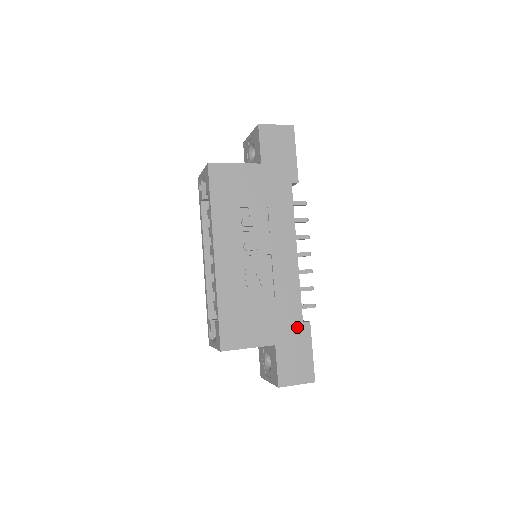
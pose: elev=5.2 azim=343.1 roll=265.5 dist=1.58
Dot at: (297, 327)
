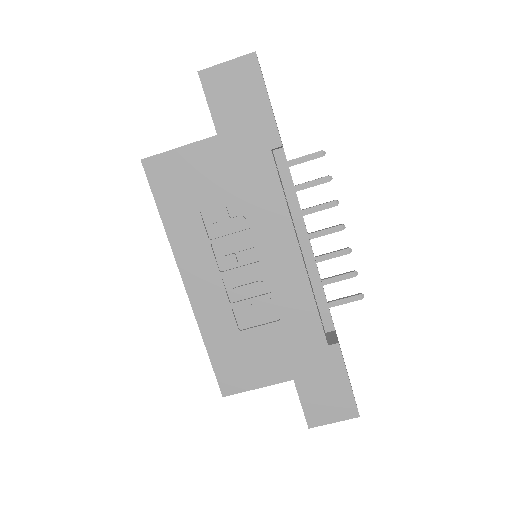
Dot at: (320, 353)
